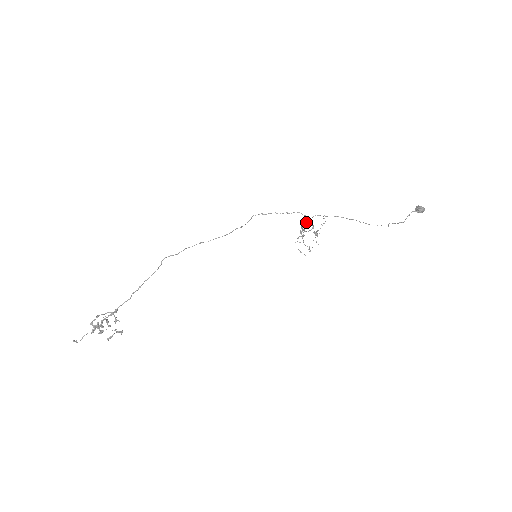
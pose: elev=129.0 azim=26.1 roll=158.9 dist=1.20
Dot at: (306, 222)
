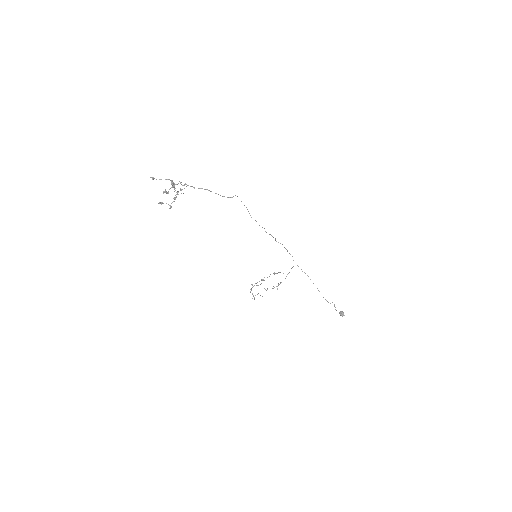
Dot at: occluded
